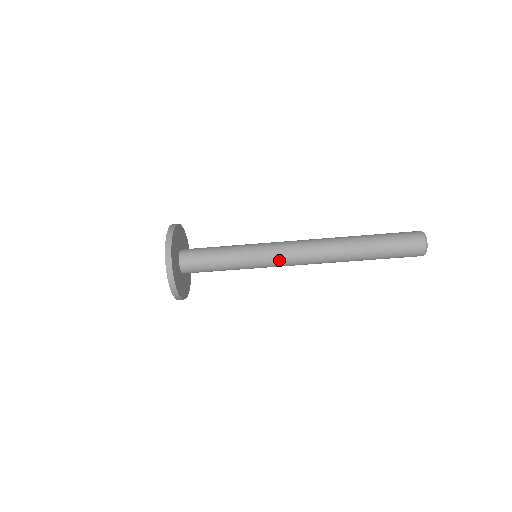
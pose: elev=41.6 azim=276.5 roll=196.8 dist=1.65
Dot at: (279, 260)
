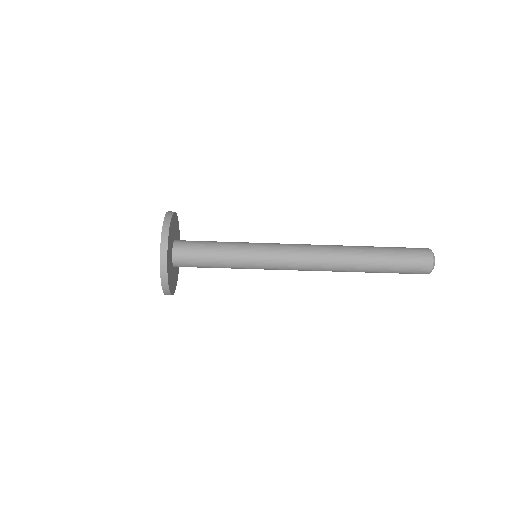
Dot at: (281, 269)
